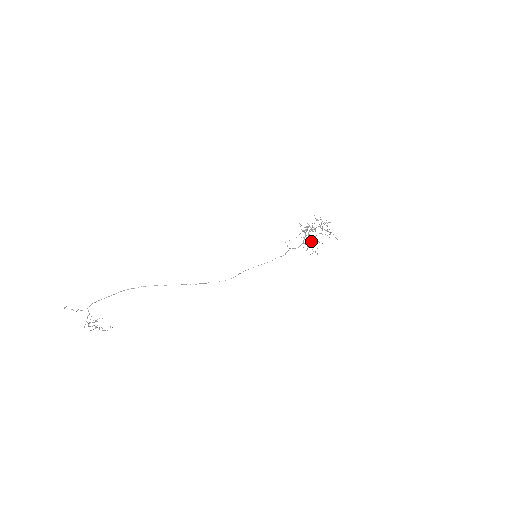
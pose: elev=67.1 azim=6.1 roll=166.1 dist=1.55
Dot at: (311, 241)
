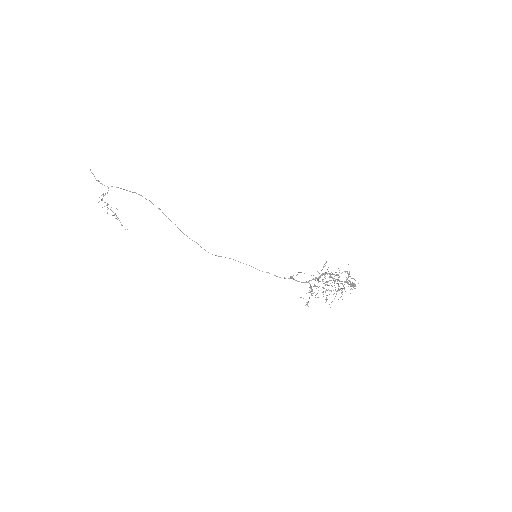
Dot at: (325, 292)
